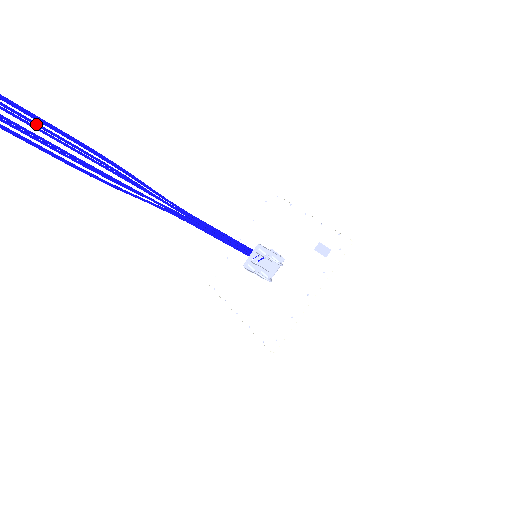
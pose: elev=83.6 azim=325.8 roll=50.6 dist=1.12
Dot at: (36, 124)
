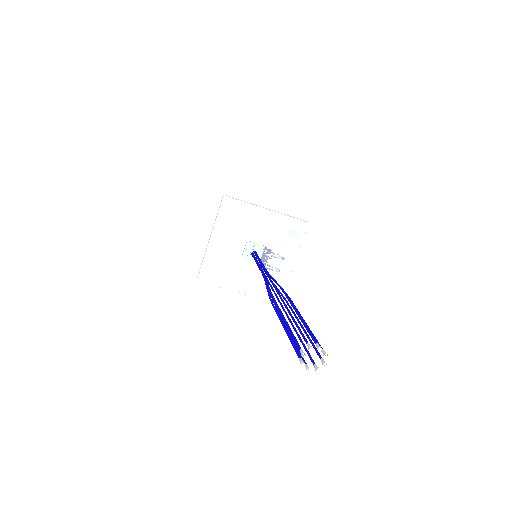
Dot at: (299, 312)
